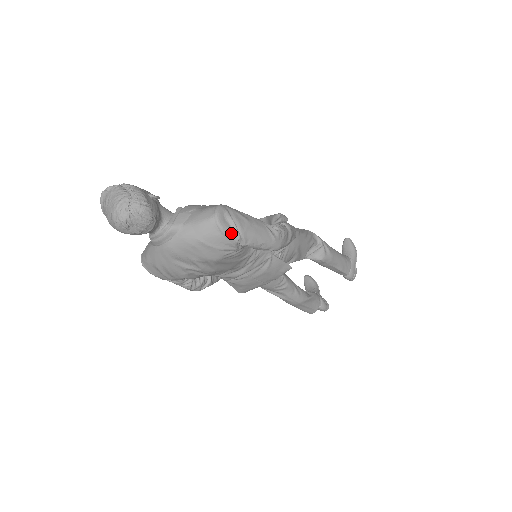
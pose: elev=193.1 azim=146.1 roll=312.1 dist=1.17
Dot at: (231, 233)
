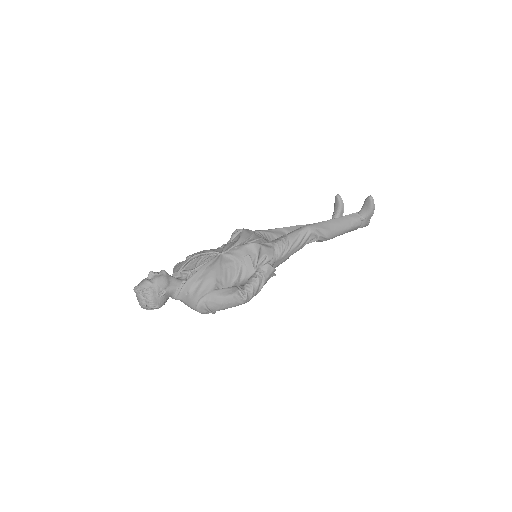
Dot at: (208, 312)
